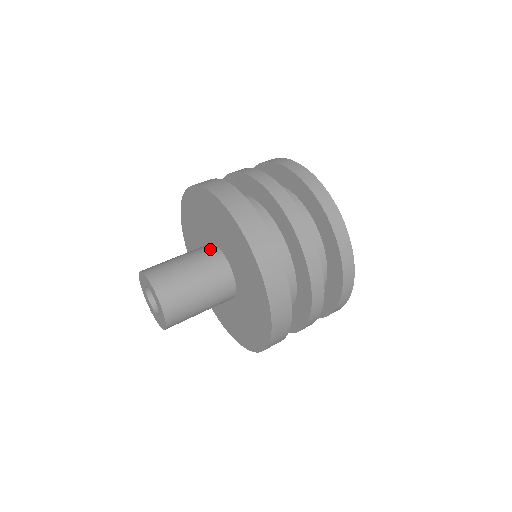
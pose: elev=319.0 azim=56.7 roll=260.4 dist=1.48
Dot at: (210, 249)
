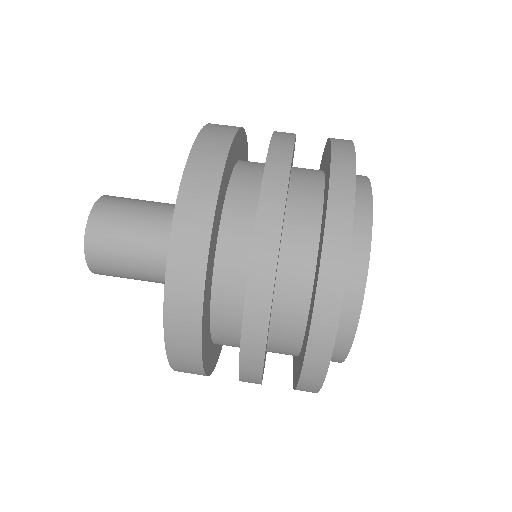
Dot at: occluded
